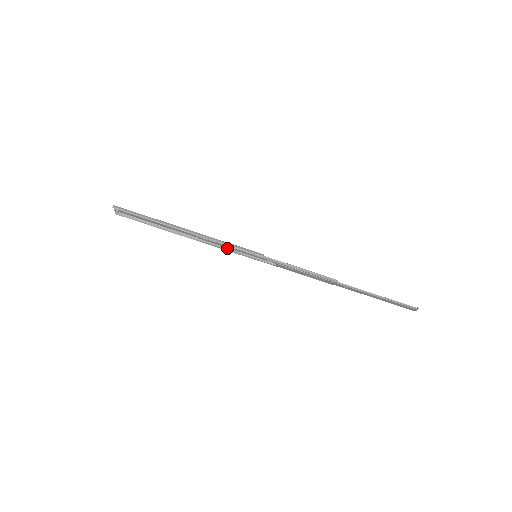
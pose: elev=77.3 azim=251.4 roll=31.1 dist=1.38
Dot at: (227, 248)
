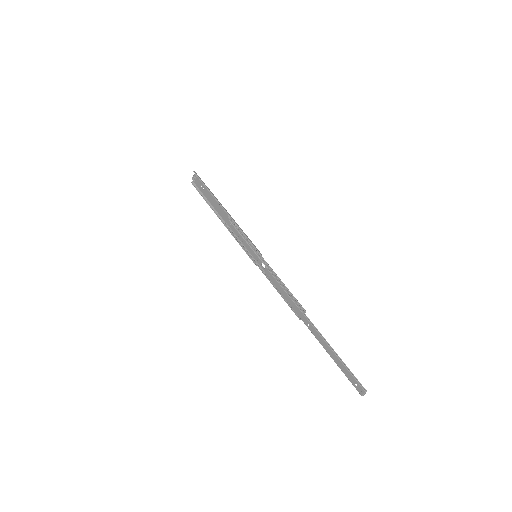
Dot at: (240, 241)
